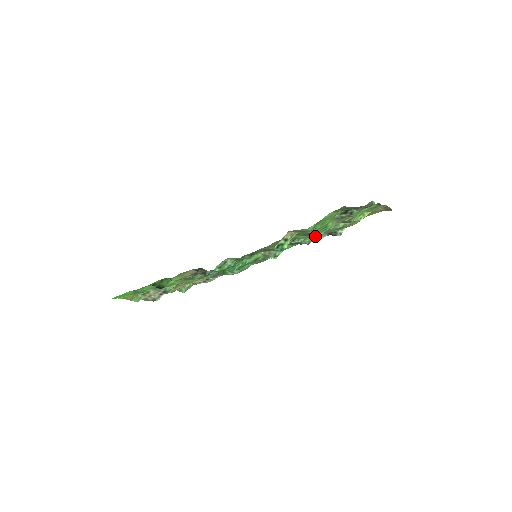
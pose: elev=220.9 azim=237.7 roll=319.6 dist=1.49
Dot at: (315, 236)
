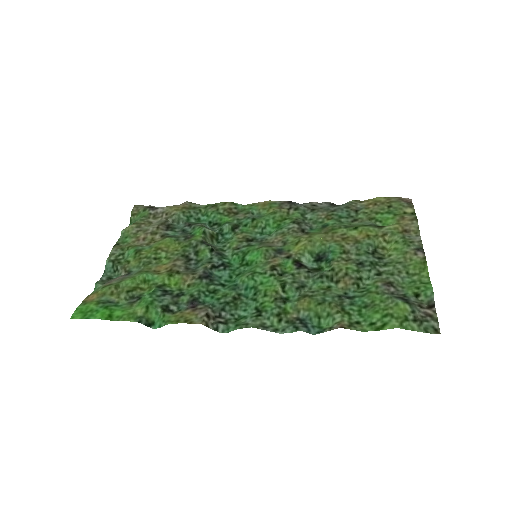
Dot at: (324, 227)
